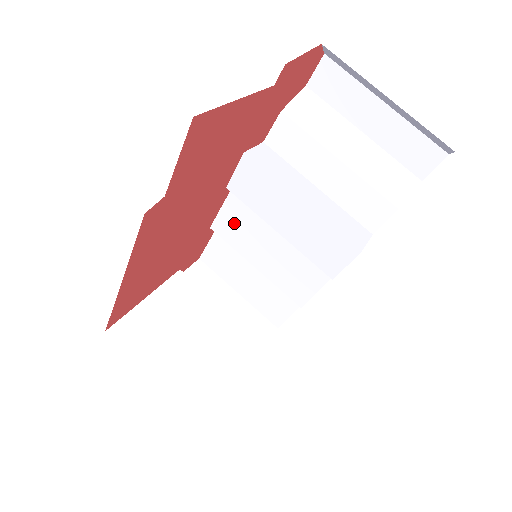
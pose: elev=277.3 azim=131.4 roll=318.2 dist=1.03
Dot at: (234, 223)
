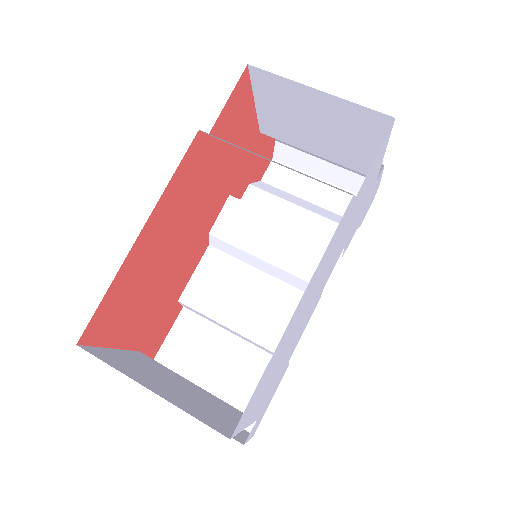
Dot at: (208, 284)
